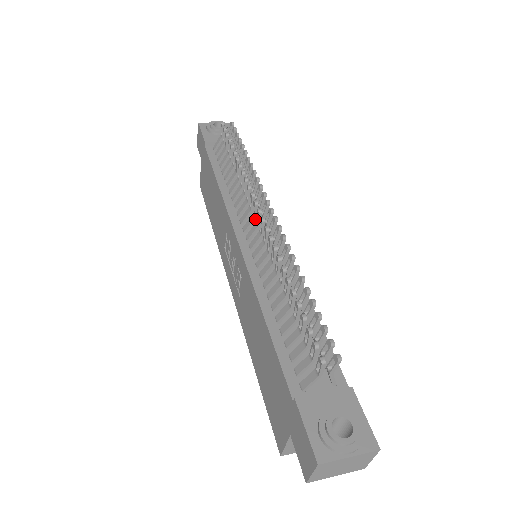
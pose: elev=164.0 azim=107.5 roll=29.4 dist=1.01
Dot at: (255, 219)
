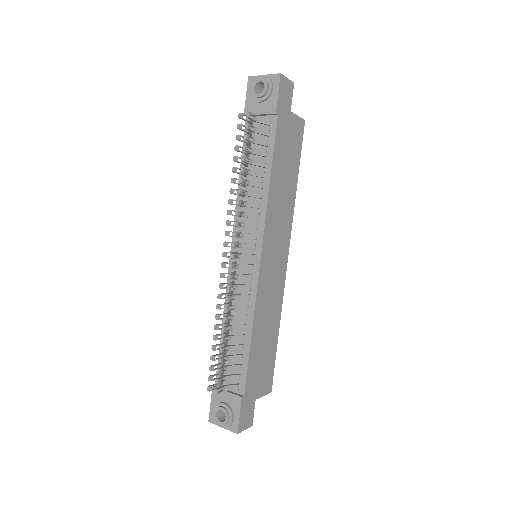
Dot at: occluded
